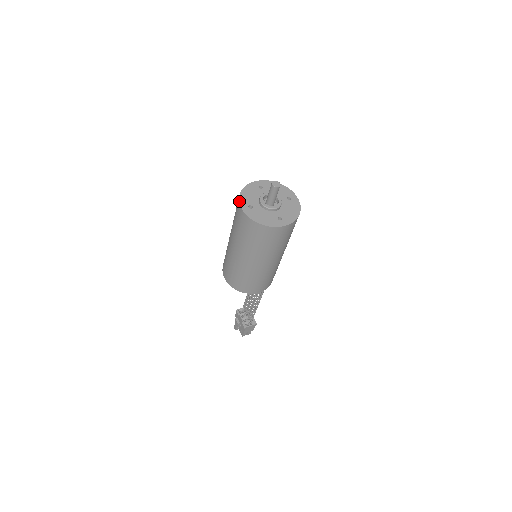
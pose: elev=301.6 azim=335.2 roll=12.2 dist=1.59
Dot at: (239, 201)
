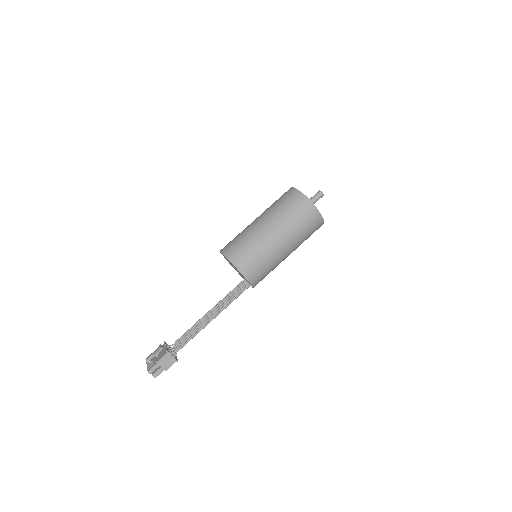
Dot at: occluded
